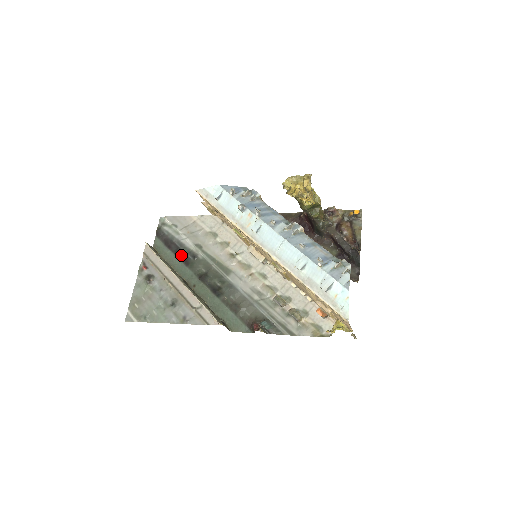
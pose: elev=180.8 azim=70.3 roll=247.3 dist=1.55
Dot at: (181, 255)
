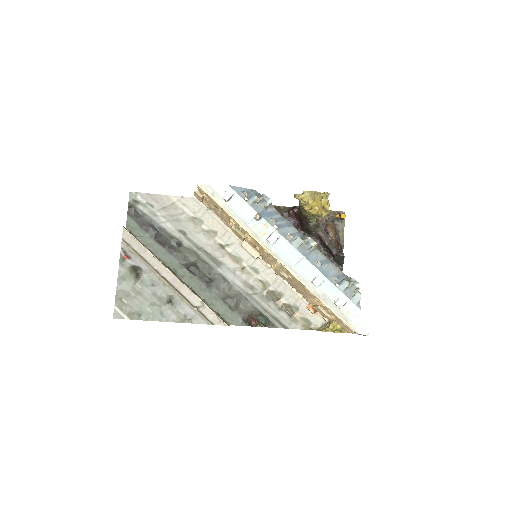
Dot at: (163, 241)
